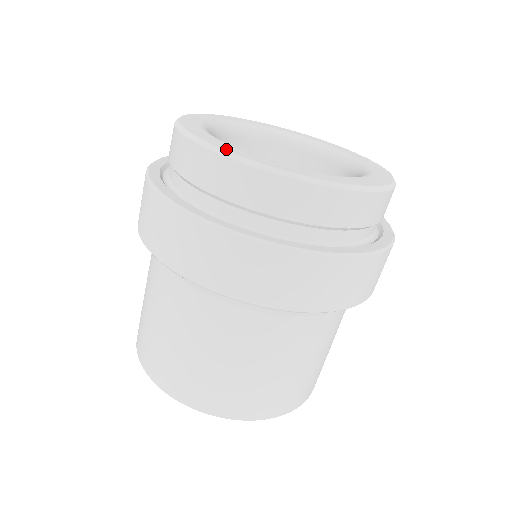
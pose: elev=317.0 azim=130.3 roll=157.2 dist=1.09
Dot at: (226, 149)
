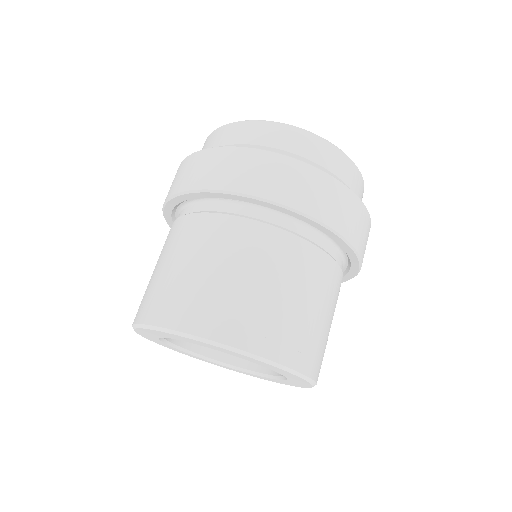
Dot at: occluded
